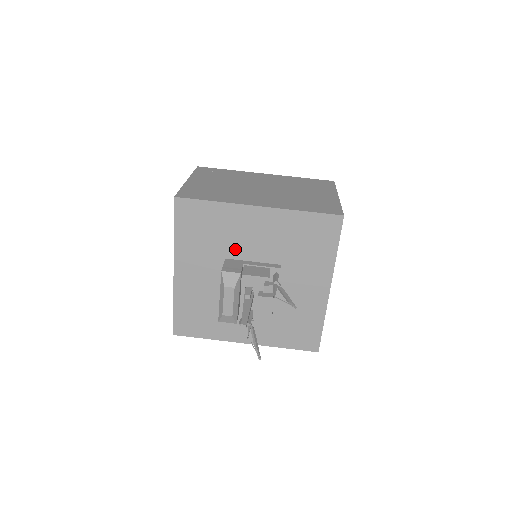
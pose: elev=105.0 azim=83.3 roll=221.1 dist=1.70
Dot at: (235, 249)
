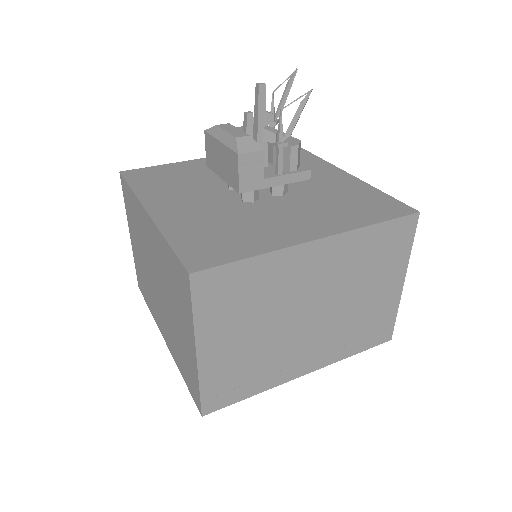
Dot at: (214, 179)
